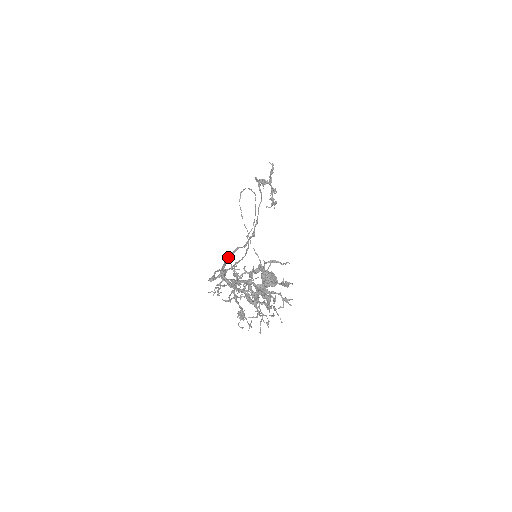
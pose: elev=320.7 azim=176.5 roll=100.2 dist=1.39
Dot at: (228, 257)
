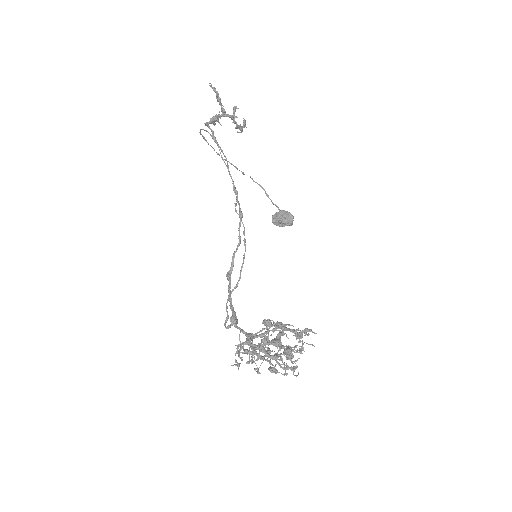
Dot at: (229, 283)
